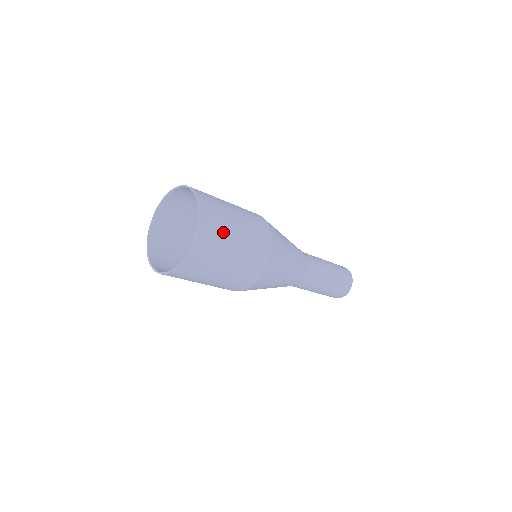
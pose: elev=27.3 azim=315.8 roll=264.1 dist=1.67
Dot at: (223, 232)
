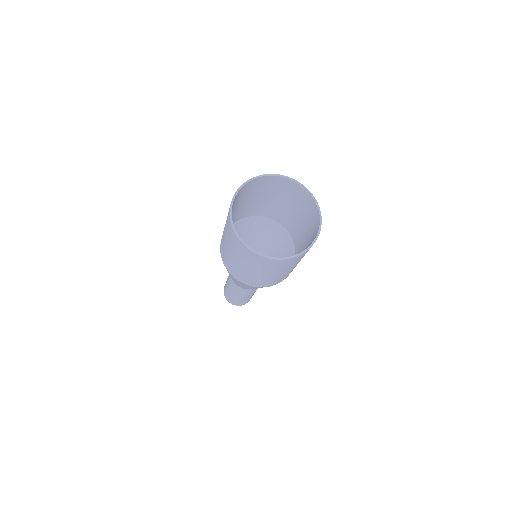
Dot at: occluded
